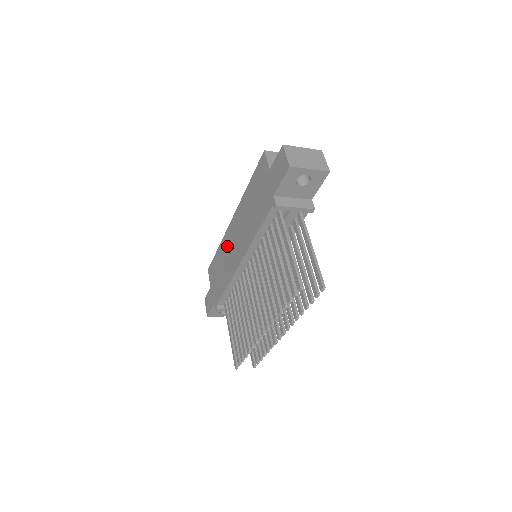
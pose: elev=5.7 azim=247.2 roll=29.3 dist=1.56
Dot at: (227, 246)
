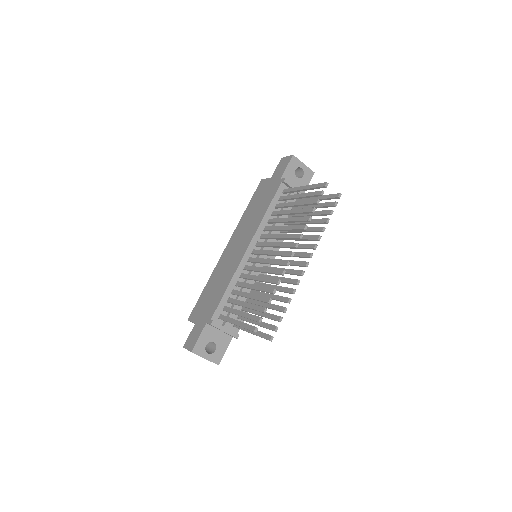
Dot at: (222, 265)
